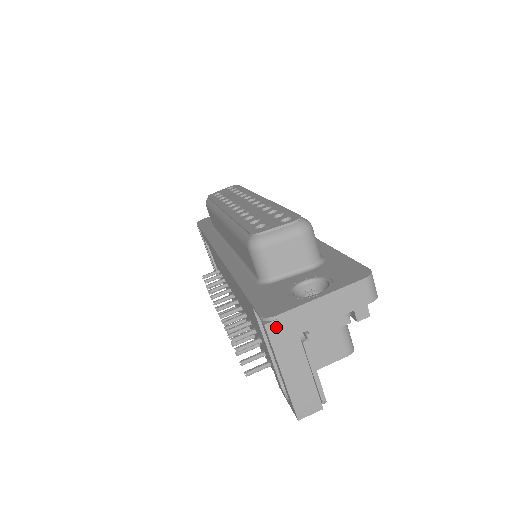
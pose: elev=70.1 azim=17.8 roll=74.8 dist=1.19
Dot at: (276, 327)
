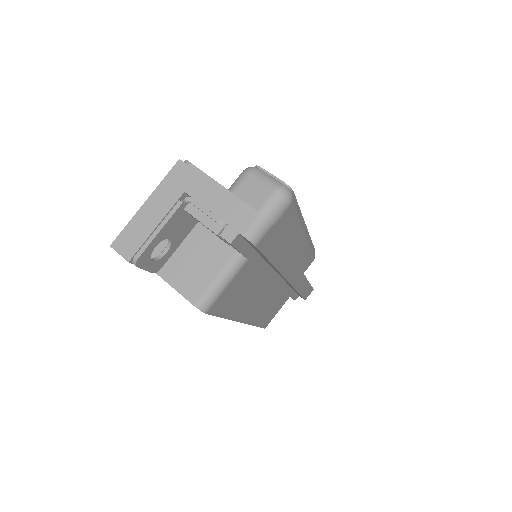
Dot at: (182, 169)
